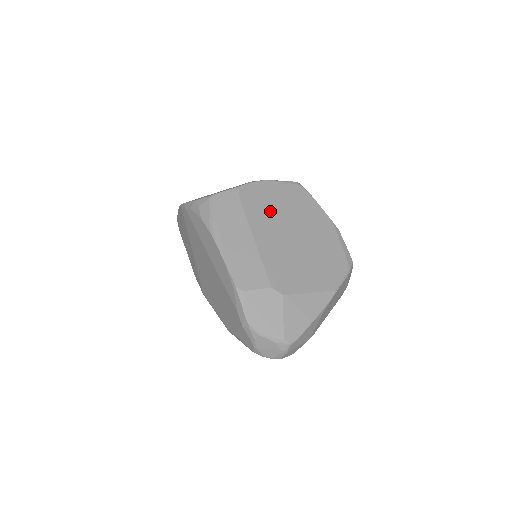
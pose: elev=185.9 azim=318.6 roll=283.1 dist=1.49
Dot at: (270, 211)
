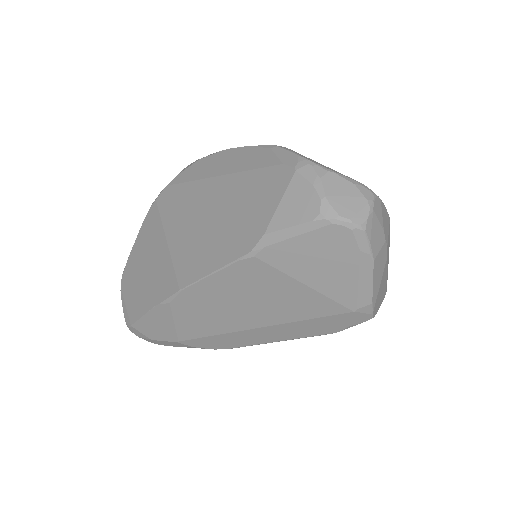
Dot at: occluded
